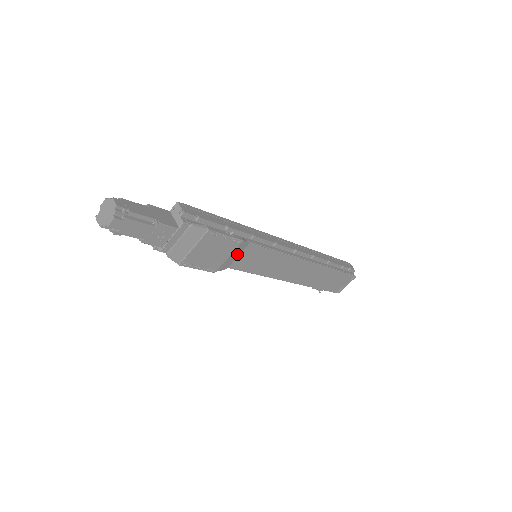
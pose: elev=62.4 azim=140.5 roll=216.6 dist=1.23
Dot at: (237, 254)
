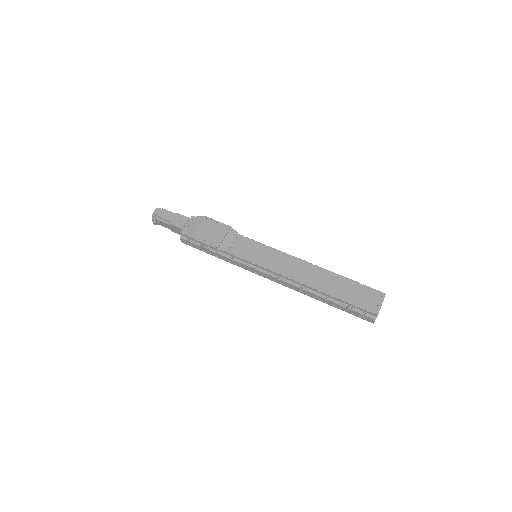
Dot at: (232, 240)
